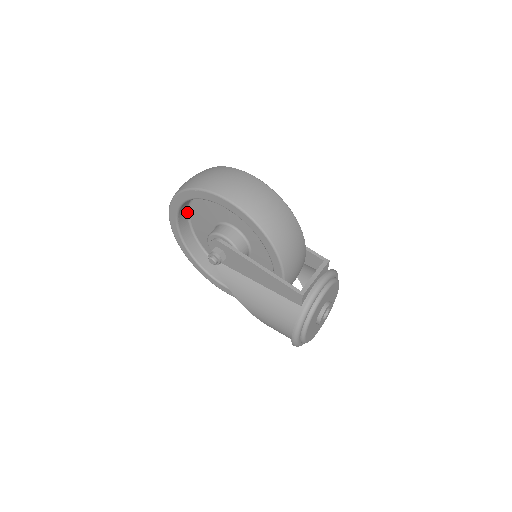
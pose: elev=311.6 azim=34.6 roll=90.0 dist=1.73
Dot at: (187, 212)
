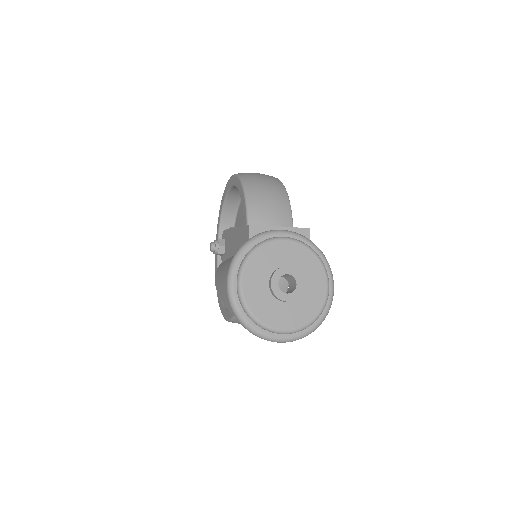
Dot at: occluded
